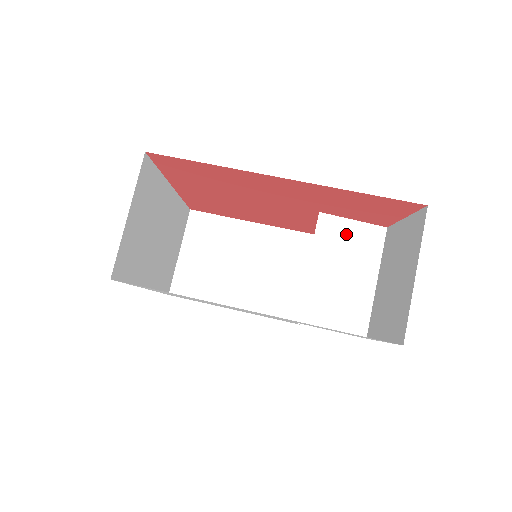
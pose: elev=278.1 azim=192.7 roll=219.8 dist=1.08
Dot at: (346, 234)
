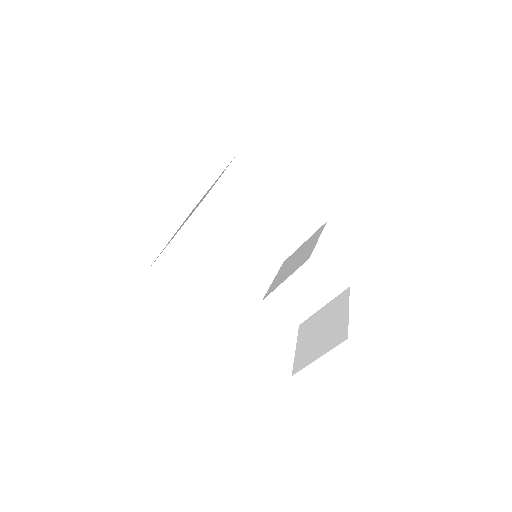
Dot at: (320, 277)
